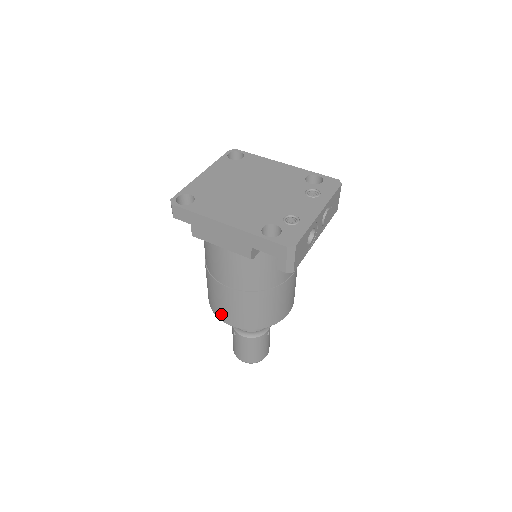
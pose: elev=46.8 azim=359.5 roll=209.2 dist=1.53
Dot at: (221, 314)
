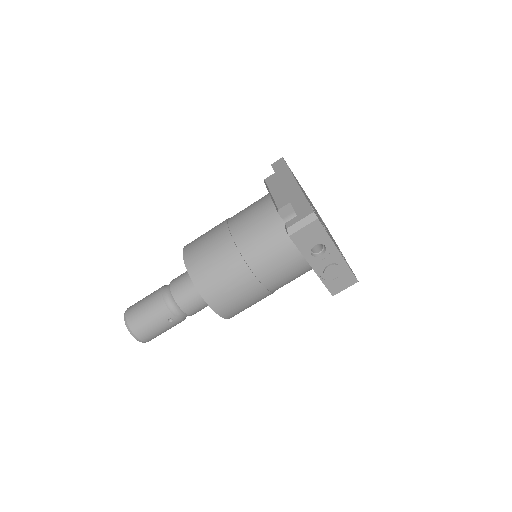
Dot at: (191, 246)
